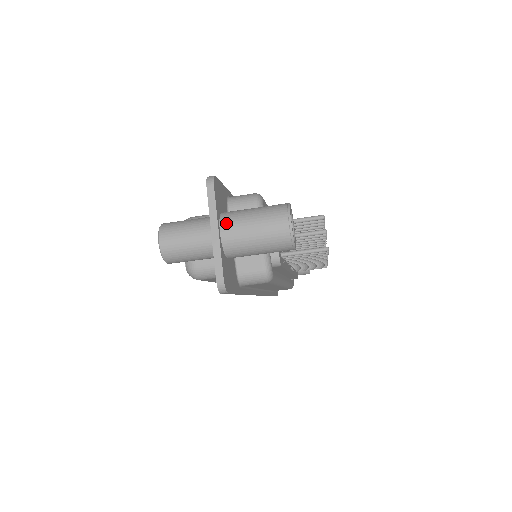
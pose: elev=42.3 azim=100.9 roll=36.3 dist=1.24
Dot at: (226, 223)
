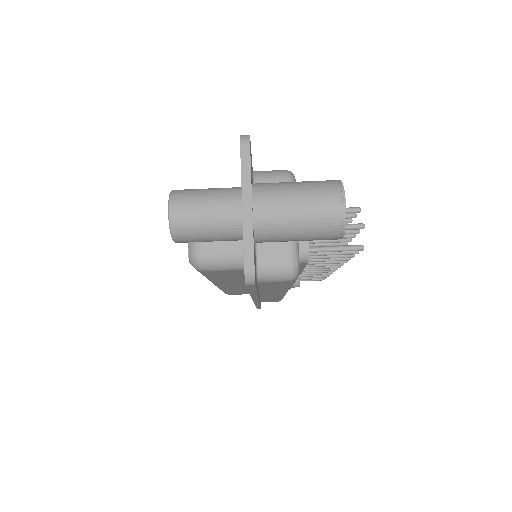
Dot at: (261, 195)
